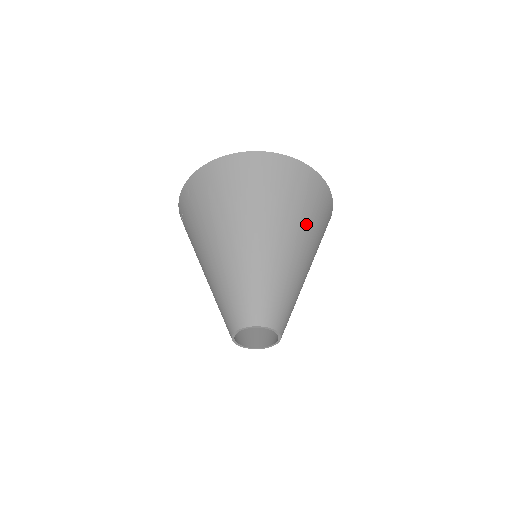
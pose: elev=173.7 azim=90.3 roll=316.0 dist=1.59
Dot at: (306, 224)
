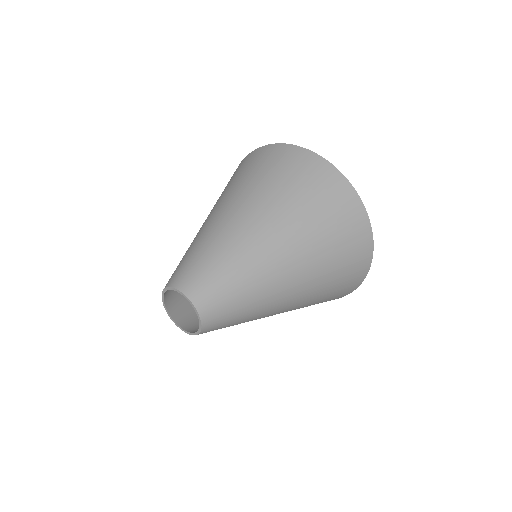
Dot at: (271, 195)
